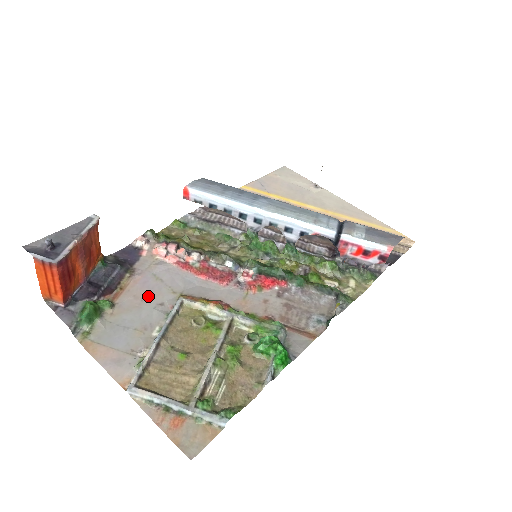
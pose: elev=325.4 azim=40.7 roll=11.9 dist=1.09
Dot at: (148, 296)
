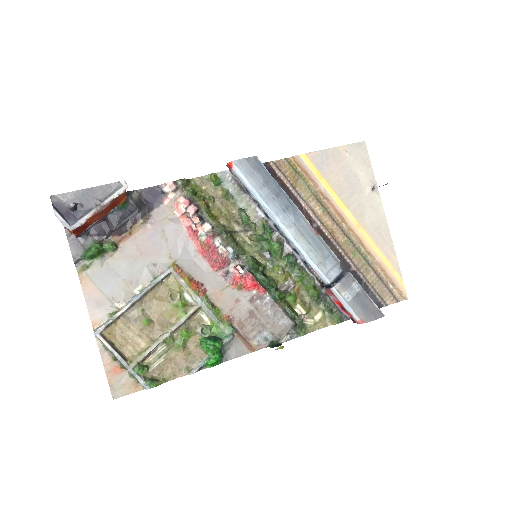
Dot at: (148, 251)
